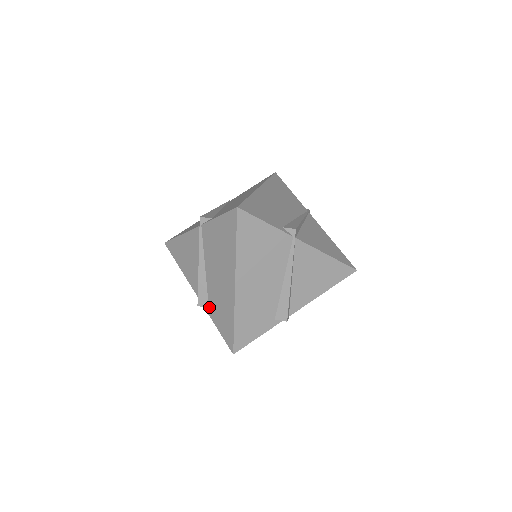
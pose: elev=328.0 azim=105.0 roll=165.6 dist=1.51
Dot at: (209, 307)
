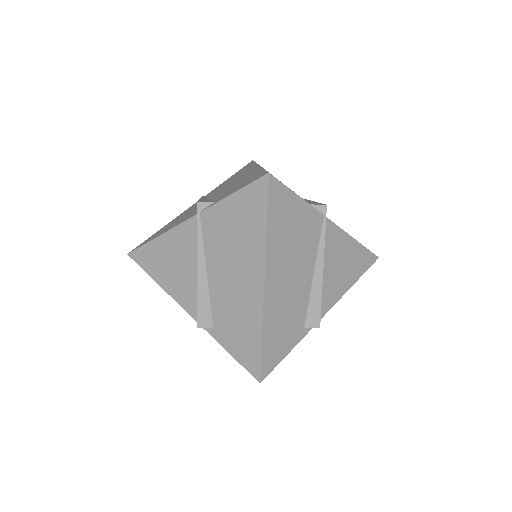
Dot at: (215, 201)
